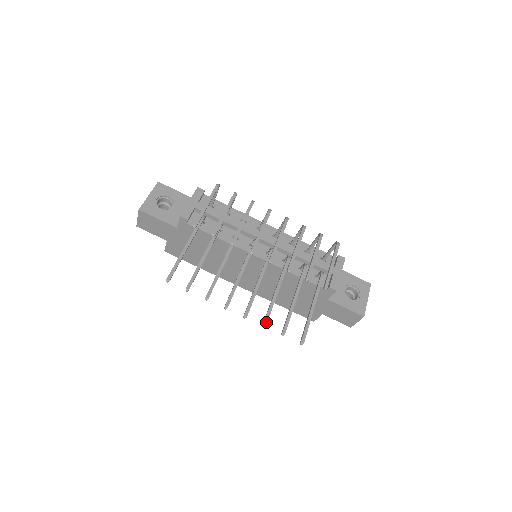
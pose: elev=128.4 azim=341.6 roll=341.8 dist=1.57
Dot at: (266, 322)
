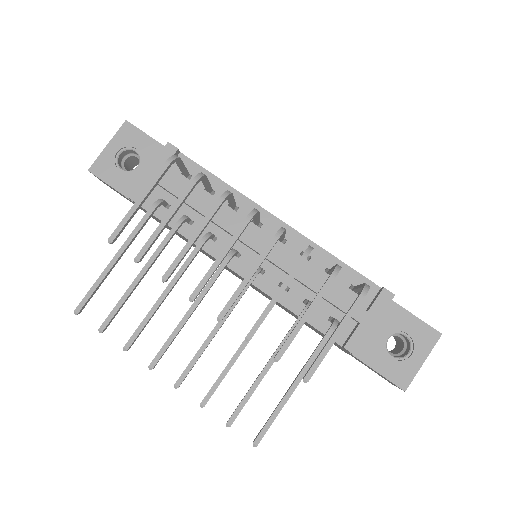
Dot at: (206, 401)
